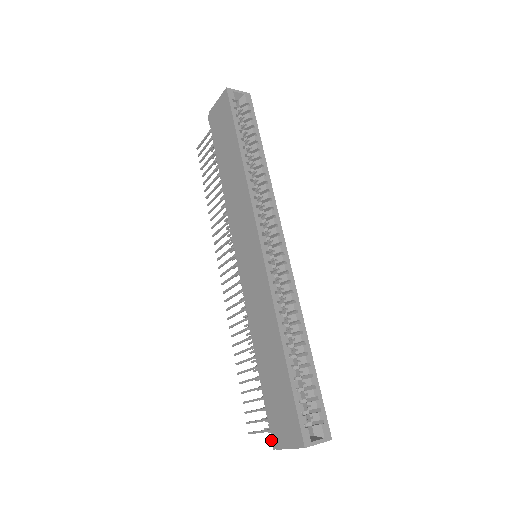
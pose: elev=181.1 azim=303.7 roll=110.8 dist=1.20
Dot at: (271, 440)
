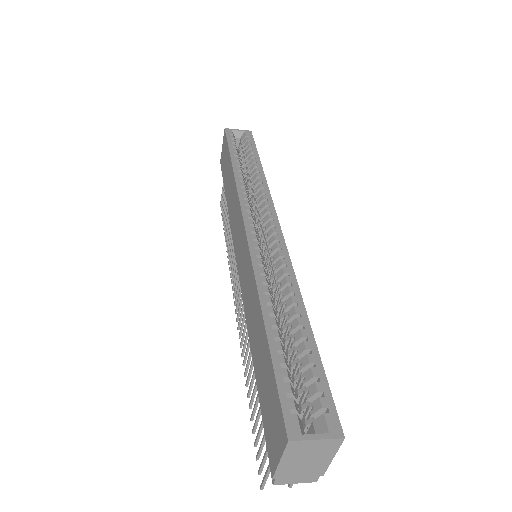
Dot at: (270, 470)
